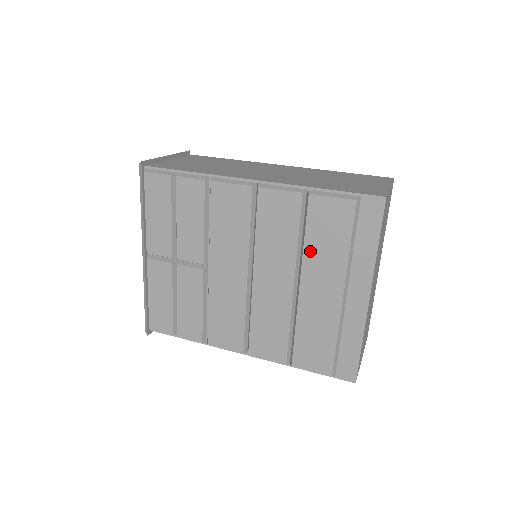
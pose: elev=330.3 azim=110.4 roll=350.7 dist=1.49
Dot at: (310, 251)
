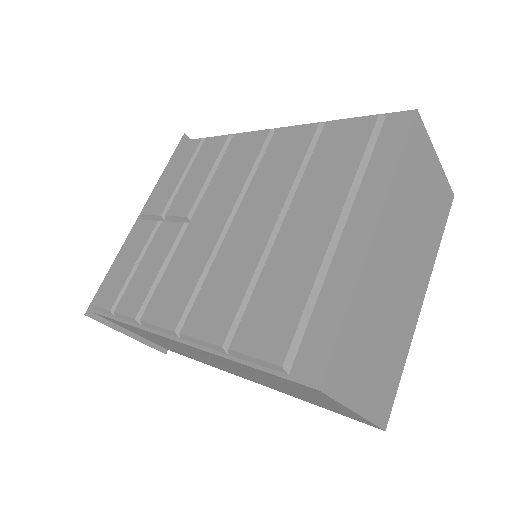
Dot at: (309, 179)
